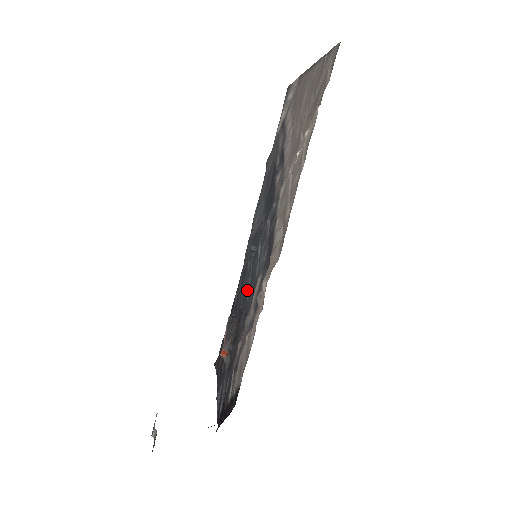
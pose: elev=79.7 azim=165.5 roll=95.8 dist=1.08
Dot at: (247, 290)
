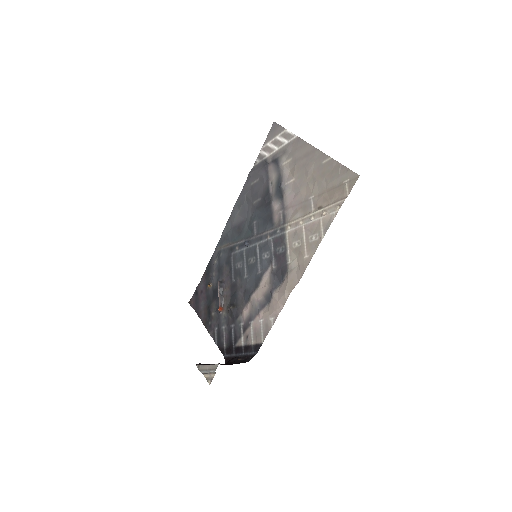
Dot at: (244, 274)
